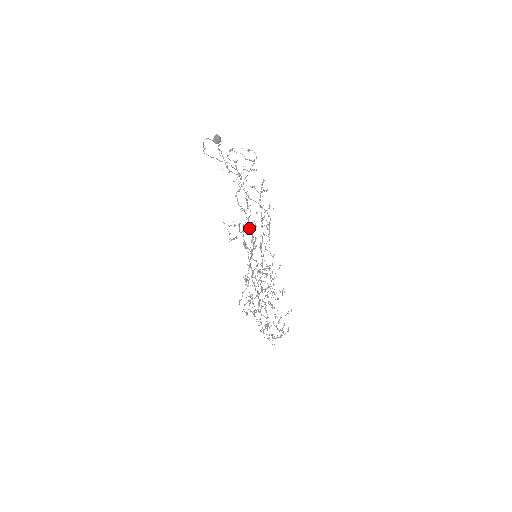
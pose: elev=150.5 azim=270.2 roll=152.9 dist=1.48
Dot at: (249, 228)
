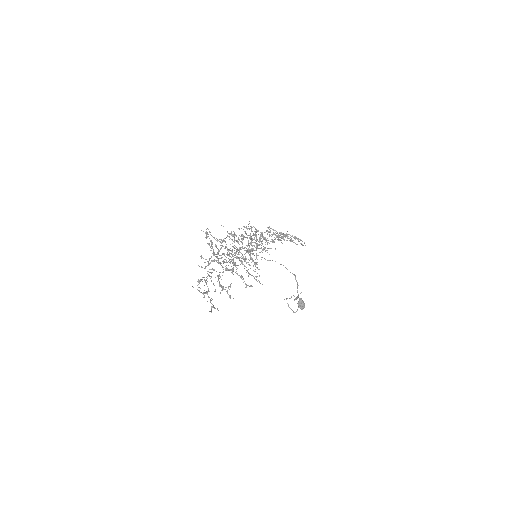
Dot at: occluded
